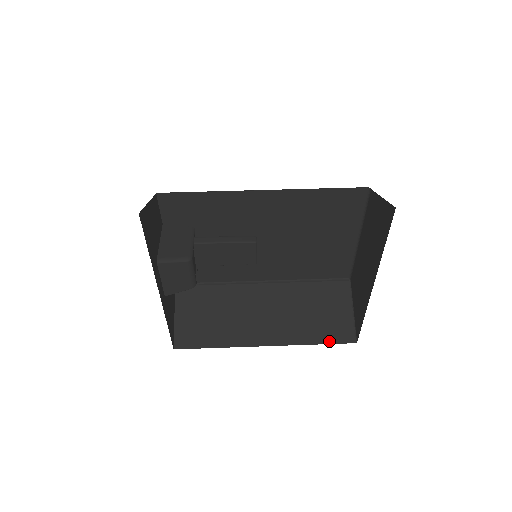
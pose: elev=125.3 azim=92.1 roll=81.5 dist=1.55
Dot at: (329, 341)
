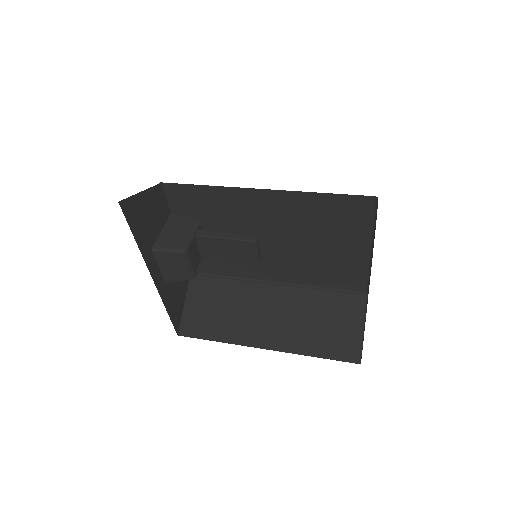
Dot at: (331, 356)
